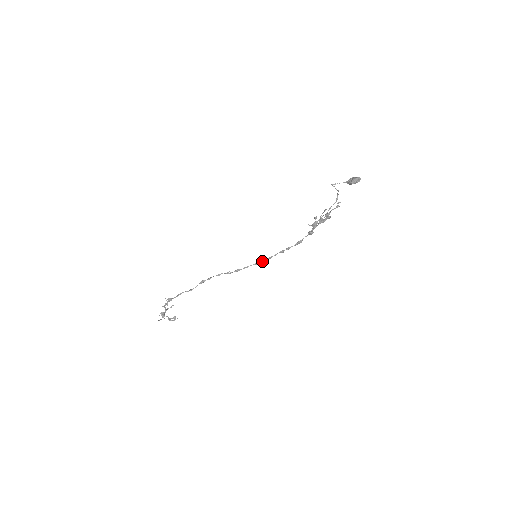
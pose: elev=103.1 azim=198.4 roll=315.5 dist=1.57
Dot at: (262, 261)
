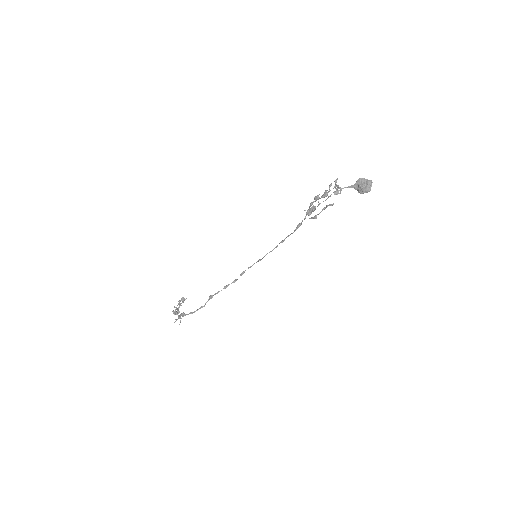
Dot at: (264, 256)
